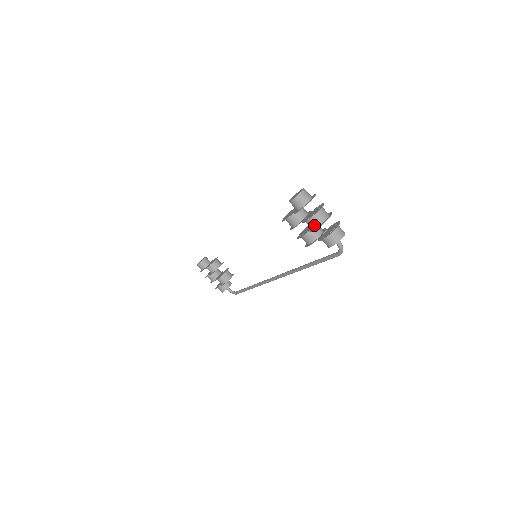
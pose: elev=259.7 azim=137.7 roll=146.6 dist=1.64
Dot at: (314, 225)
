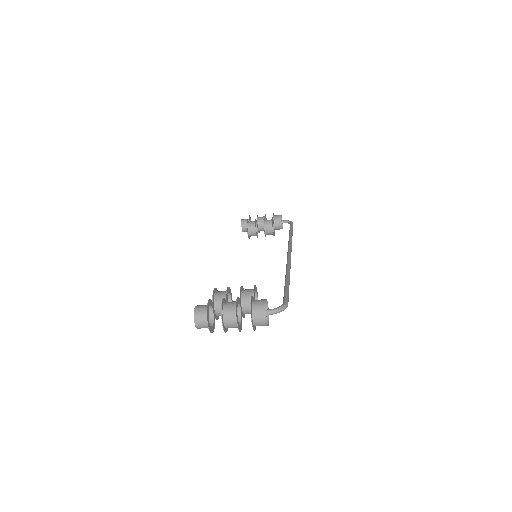
Dot at: (236, 327)
